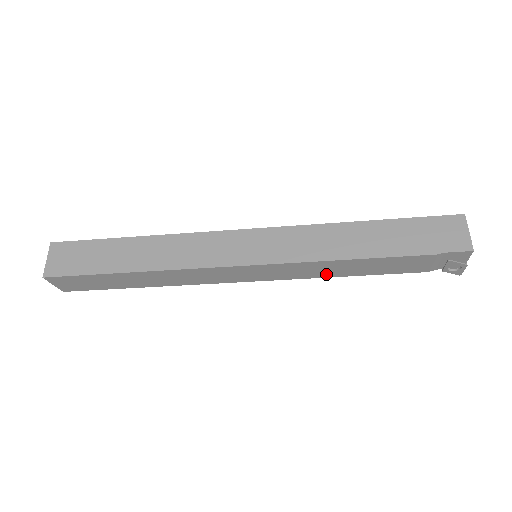
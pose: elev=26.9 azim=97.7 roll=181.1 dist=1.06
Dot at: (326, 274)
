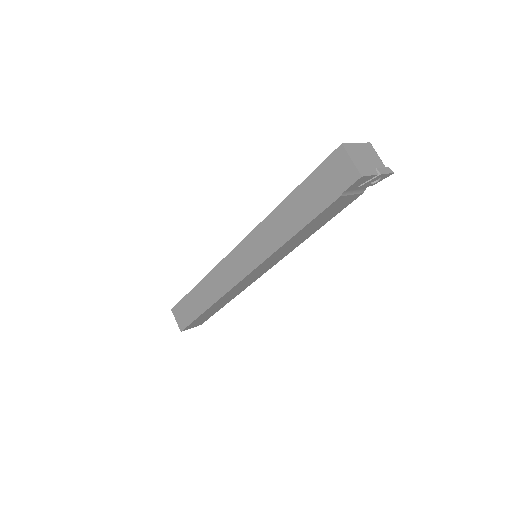
Dot at: (300, 241)
